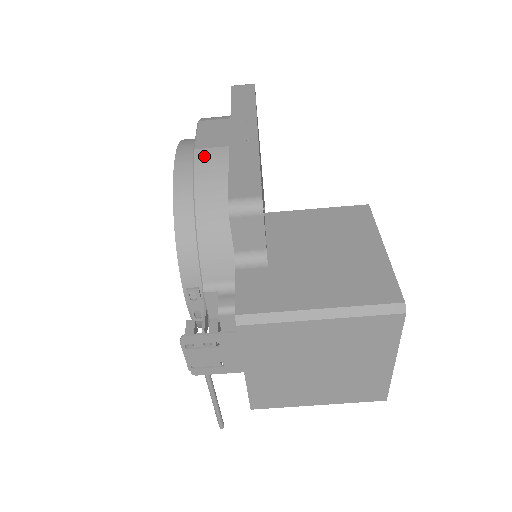
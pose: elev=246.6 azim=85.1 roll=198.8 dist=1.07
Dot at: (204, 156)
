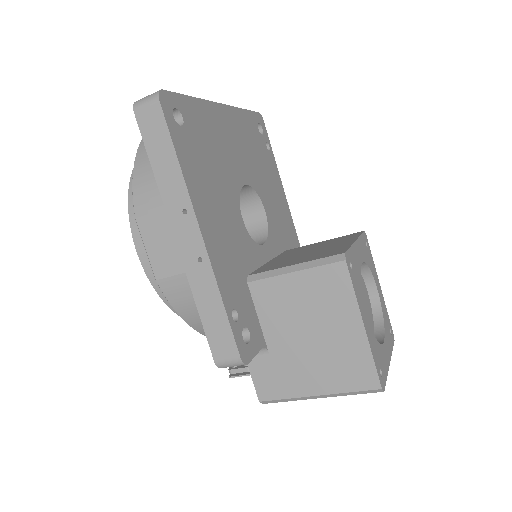
Dot at: (169, 288)
